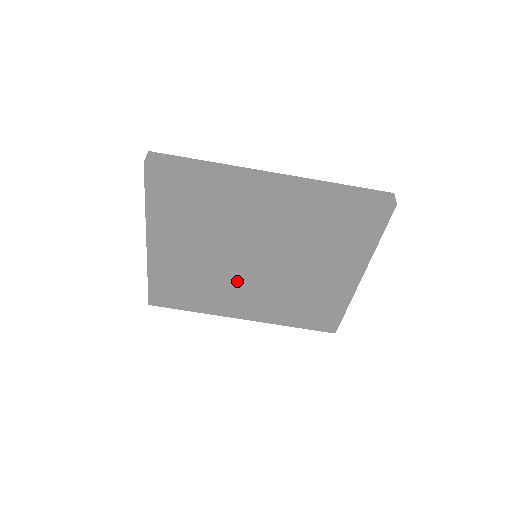
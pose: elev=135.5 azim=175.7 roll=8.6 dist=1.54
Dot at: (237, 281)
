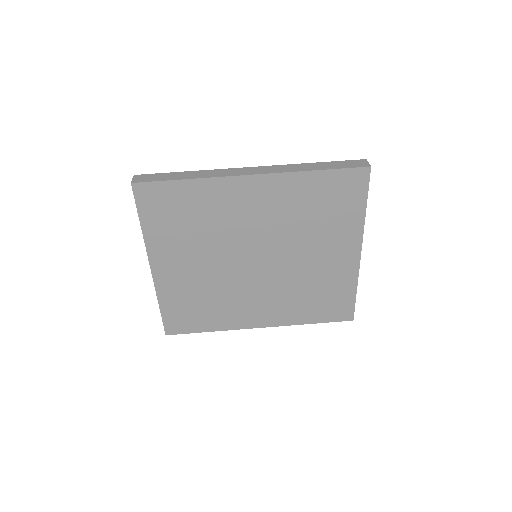
Dot at: (244, 286)
